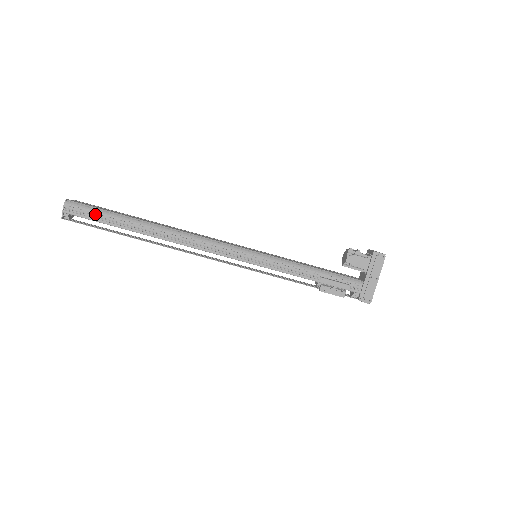
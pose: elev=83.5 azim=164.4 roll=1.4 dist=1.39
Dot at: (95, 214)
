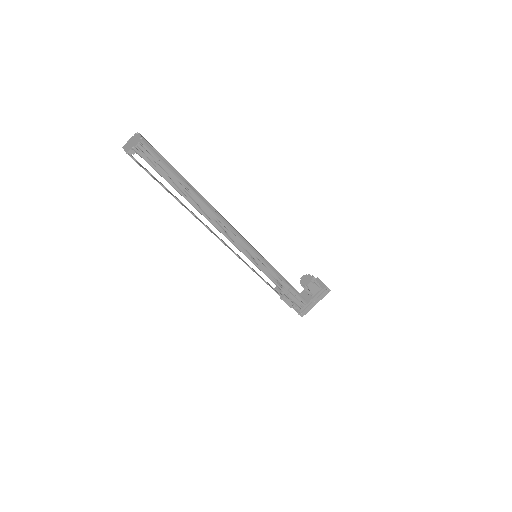
Dot at: (163, 167)
